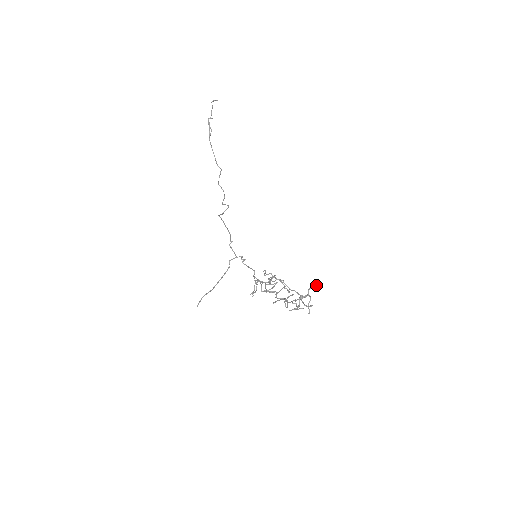
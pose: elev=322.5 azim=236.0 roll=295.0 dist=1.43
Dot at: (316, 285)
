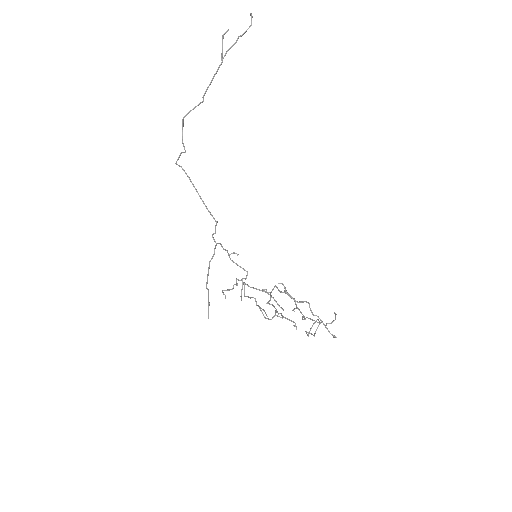
Dot at: occluded
